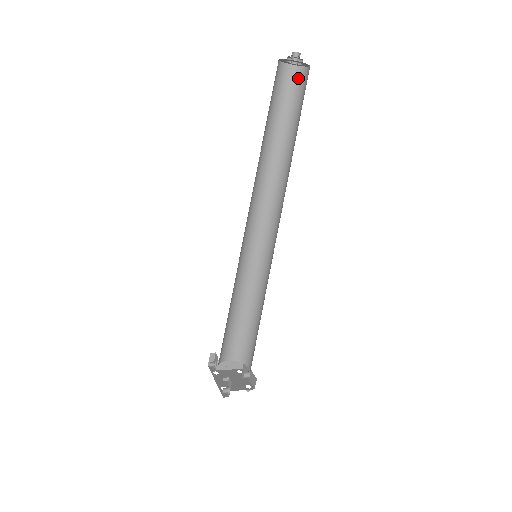
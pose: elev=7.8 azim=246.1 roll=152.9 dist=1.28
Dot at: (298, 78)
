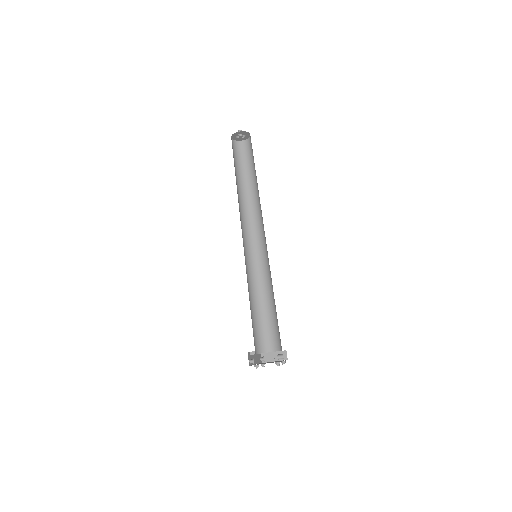
Dot at: (250, 143)
